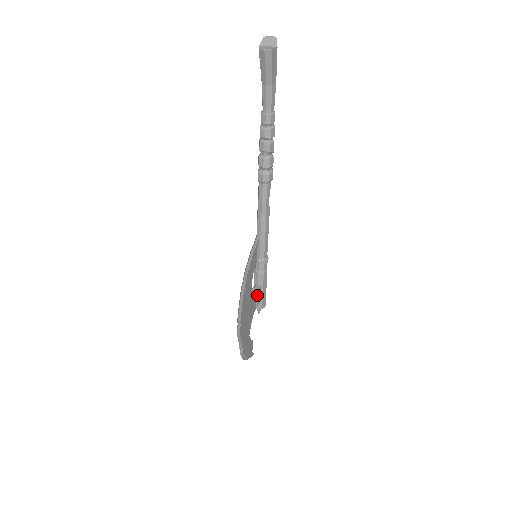
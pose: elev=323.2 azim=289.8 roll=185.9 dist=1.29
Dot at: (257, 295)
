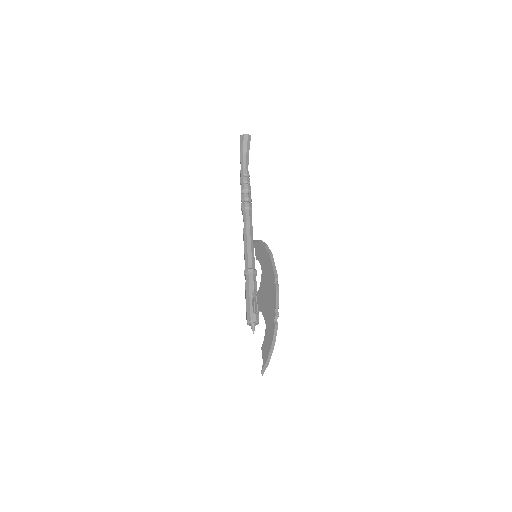
Dot at: occluded
